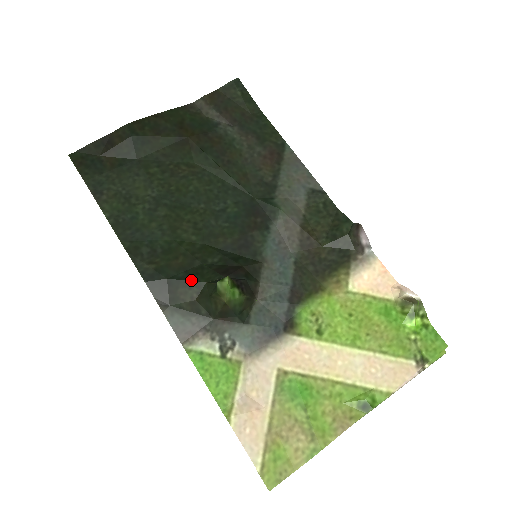
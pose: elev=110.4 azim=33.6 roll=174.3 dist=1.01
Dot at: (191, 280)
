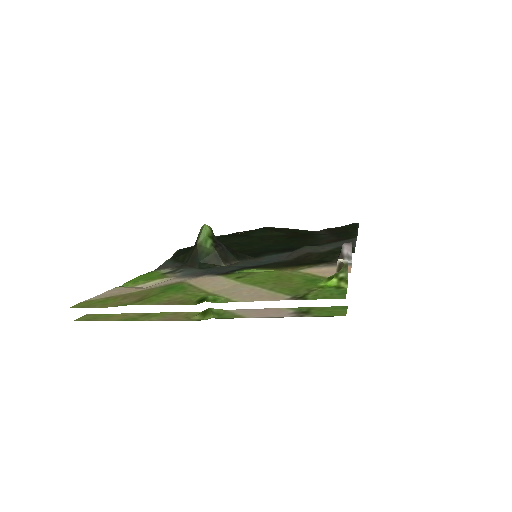
Dot at: occluded
